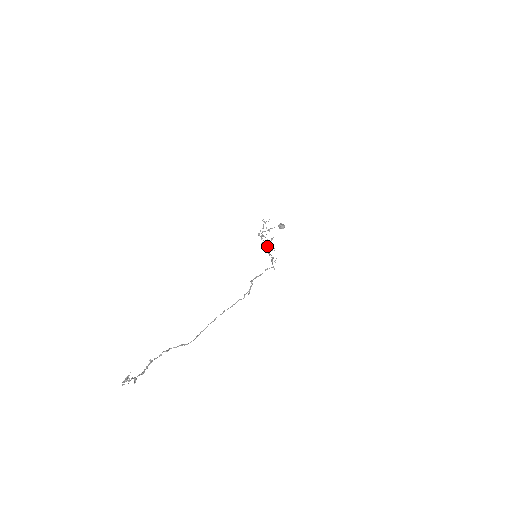
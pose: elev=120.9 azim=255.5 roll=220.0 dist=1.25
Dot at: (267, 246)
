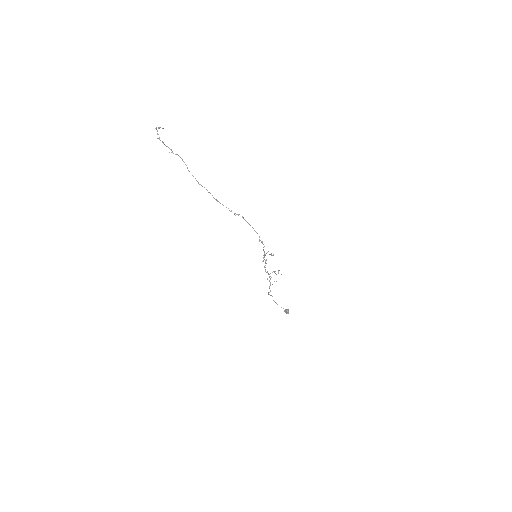
Dot at: occluded
